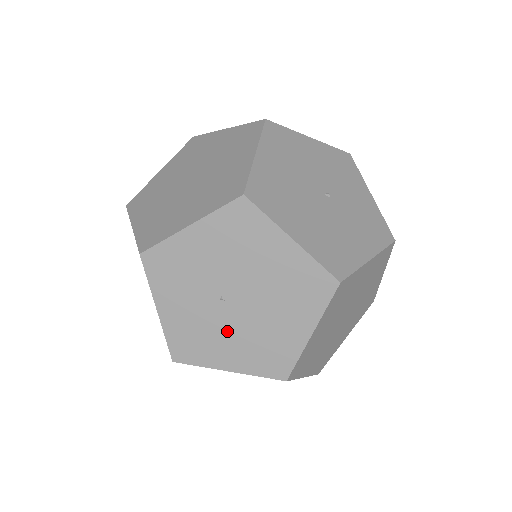
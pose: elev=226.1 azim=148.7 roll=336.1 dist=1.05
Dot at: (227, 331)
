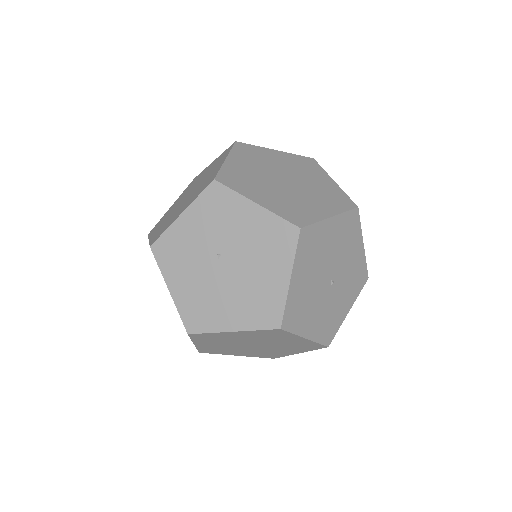
Dot at: (197, 272)
